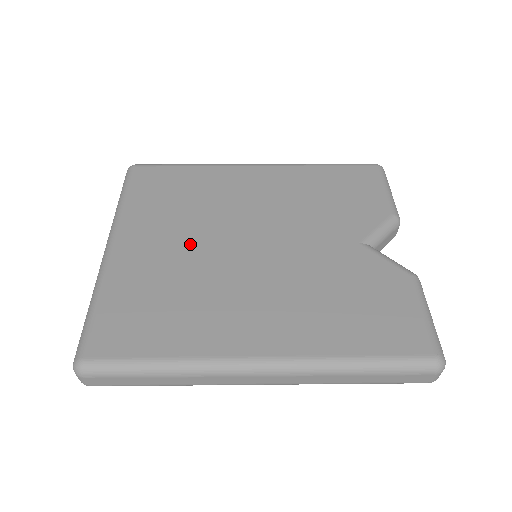
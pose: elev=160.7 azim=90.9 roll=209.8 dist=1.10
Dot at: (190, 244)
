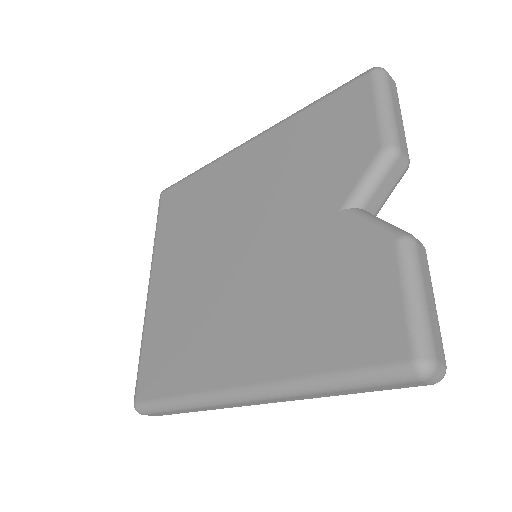
Dot at: (195, 268)
